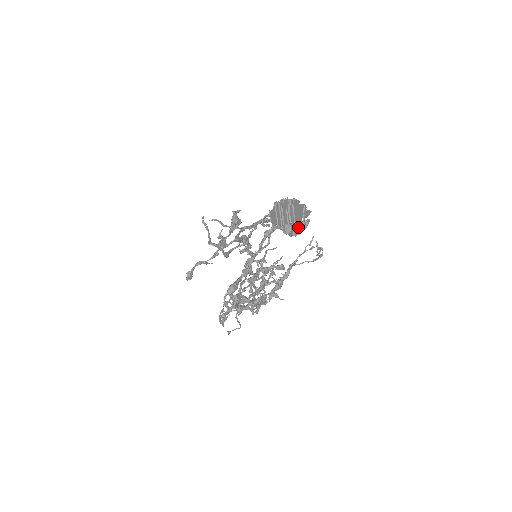
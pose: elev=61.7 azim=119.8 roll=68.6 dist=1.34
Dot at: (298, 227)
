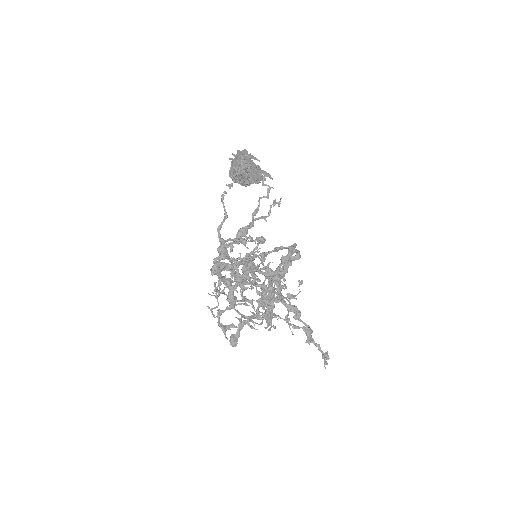
Dot at: (236, 158)
